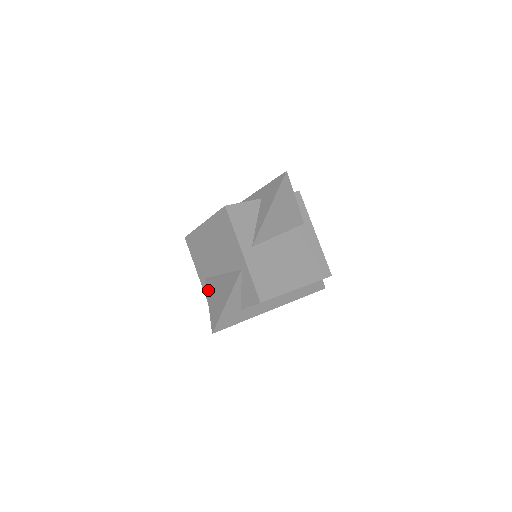
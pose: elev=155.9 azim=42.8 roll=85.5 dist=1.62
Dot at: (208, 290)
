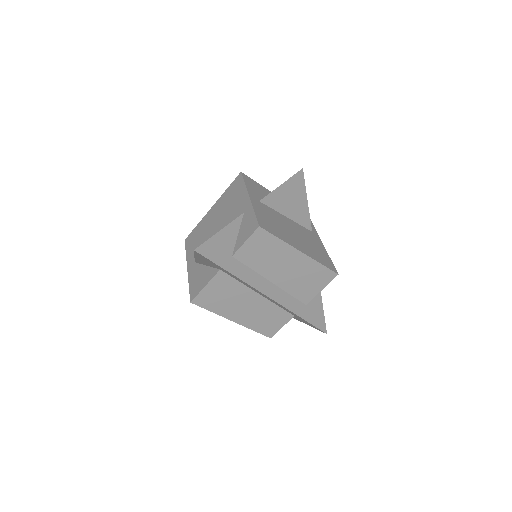
Dot at: occluded
